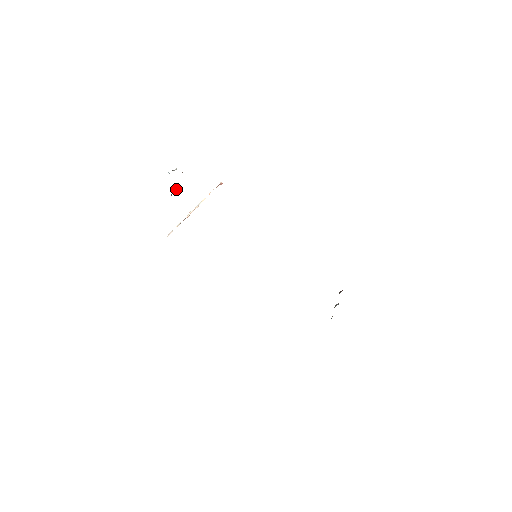
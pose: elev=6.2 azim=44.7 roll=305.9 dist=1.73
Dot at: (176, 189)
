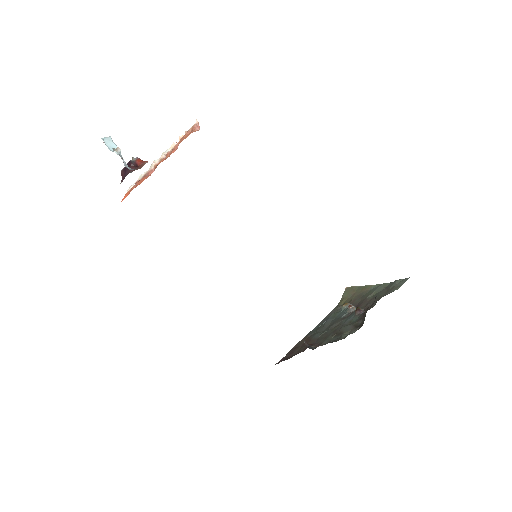
Dot at: (127, 171)
